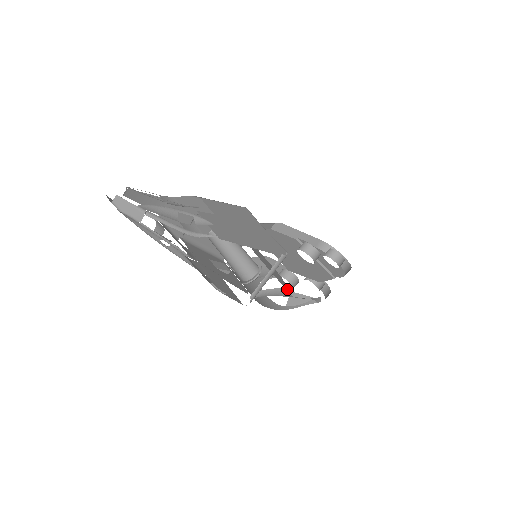
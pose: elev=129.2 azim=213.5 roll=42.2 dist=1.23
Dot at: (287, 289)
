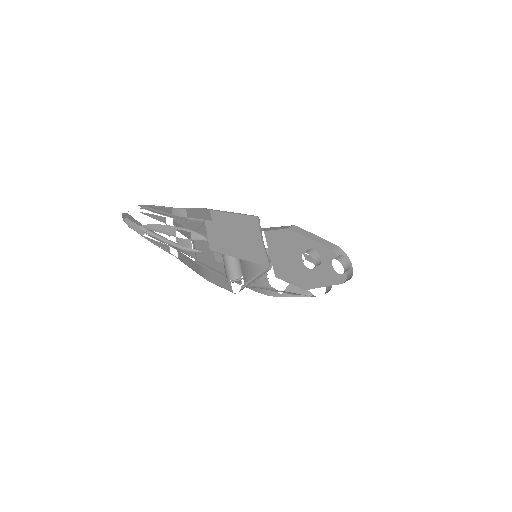
Dot at: (274, 288)
